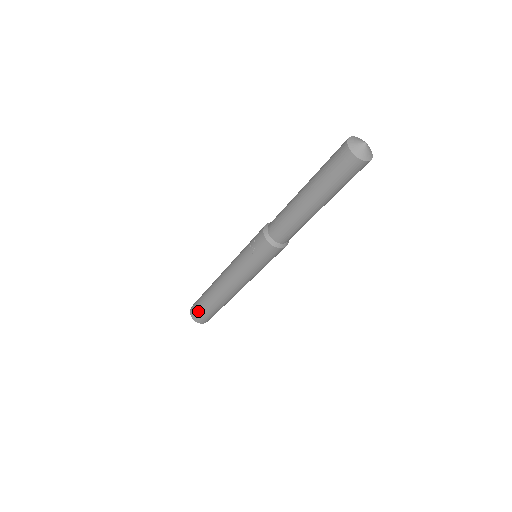
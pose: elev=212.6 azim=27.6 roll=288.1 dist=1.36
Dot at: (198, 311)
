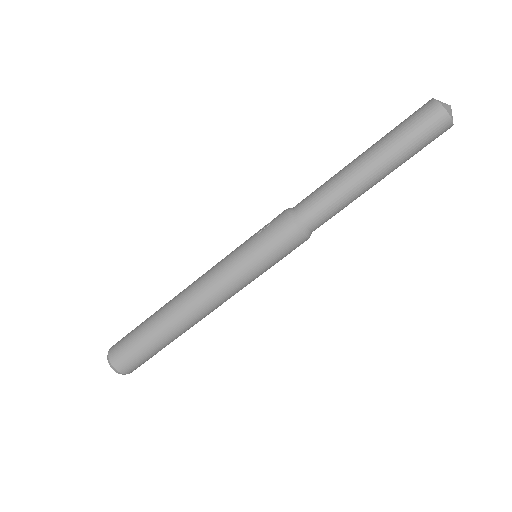
Dot at: (126, 337)
